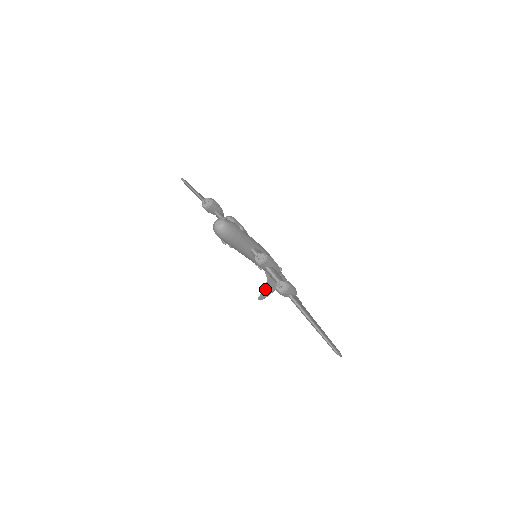
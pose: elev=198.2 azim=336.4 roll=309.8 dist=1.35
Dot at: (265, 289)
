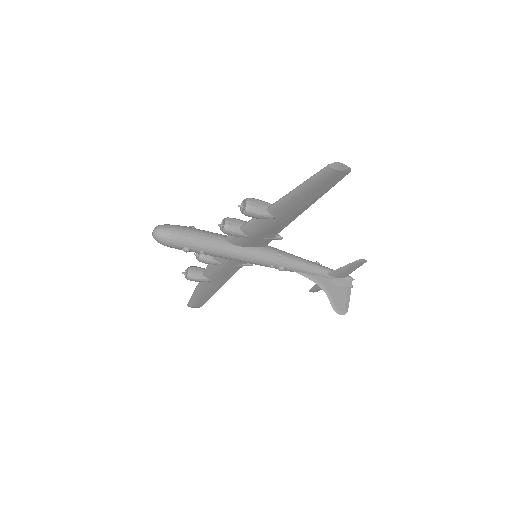
Dot at: (329, 296)
